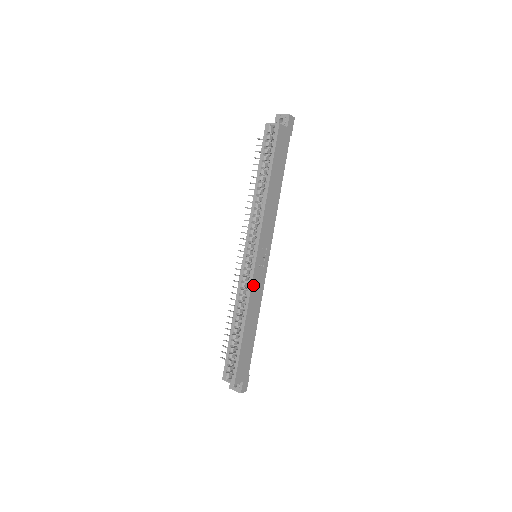
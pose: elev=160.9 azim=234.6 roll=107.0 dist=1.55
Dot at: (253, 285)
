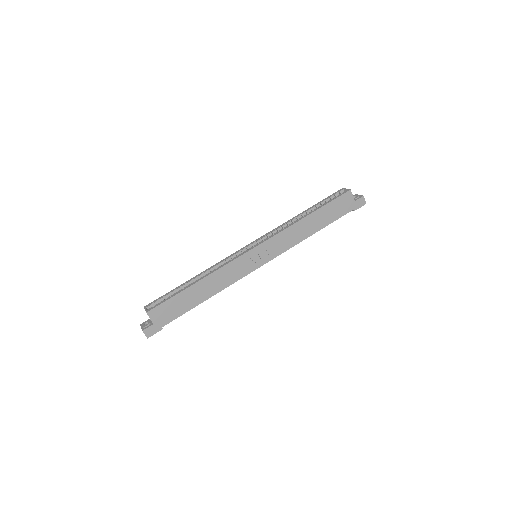
Dot at: (234, 263)
